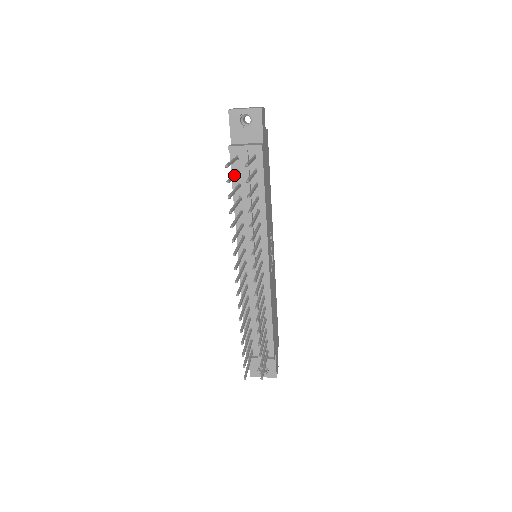
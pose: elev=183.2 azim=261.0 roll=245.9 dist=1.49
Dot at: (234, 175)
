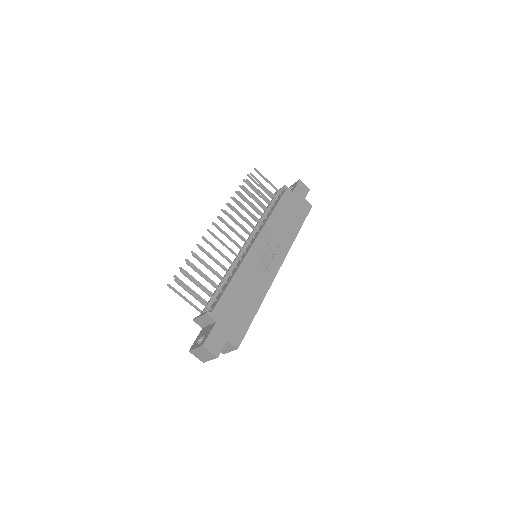
Dot at: occluded
